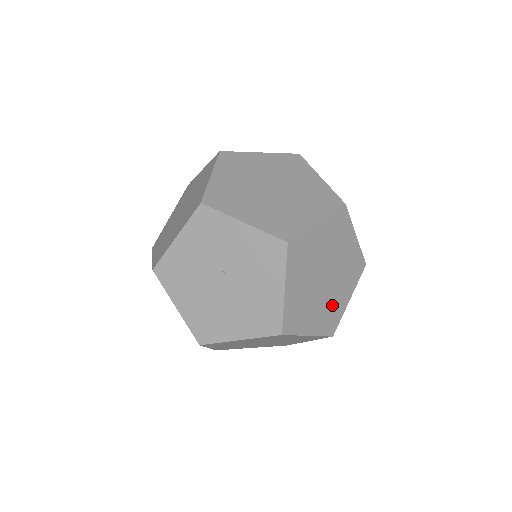
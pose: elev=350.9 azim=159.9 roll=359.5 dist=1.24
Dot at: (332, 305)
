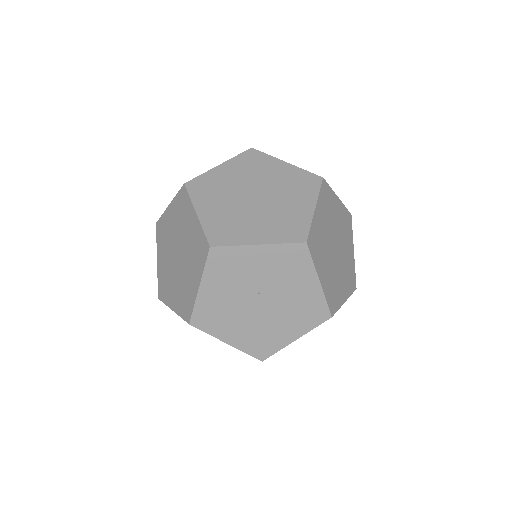
Dot at: (347, 266)
